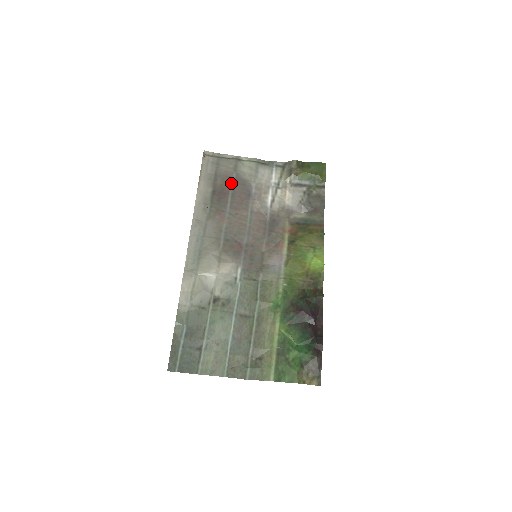
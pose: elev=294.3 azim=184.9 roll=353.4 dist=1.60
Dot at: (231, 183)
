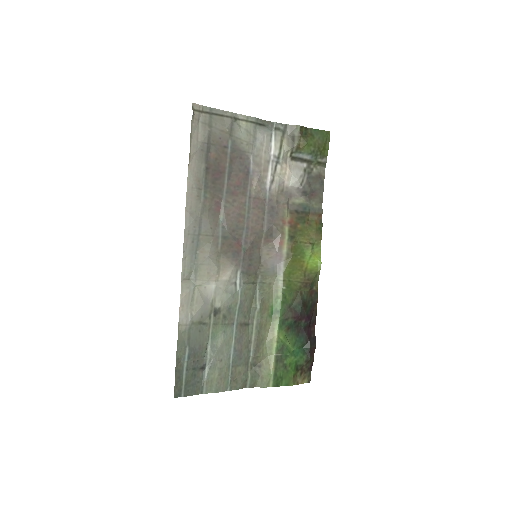
Dot at: (227, 156)
